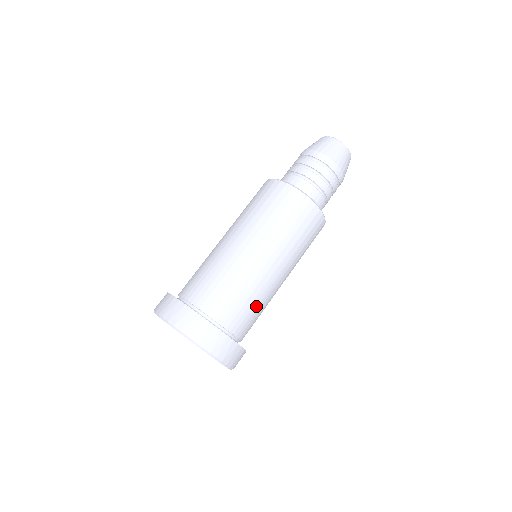
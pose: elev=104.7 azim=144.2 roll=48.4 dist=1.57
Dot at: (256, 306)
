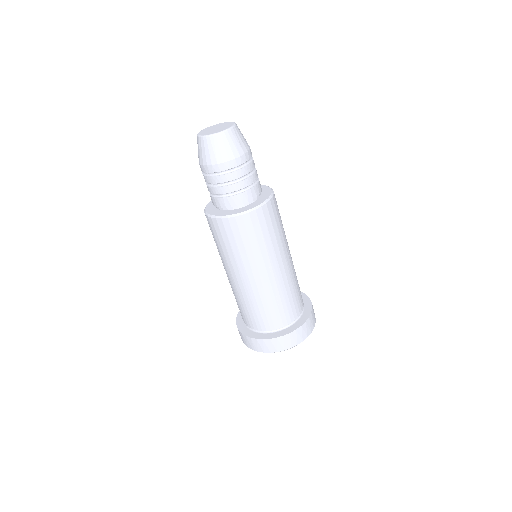
Dot at: (294, 290)
